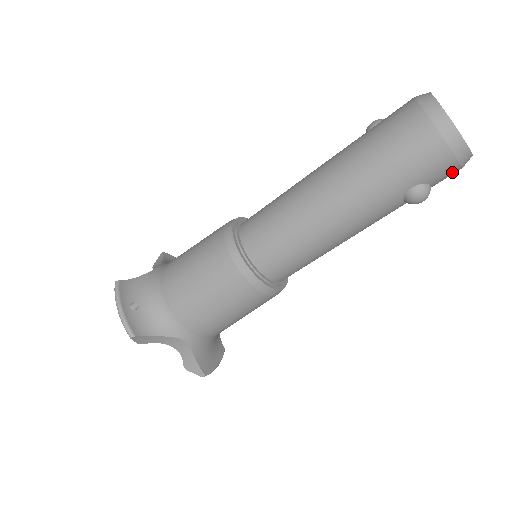
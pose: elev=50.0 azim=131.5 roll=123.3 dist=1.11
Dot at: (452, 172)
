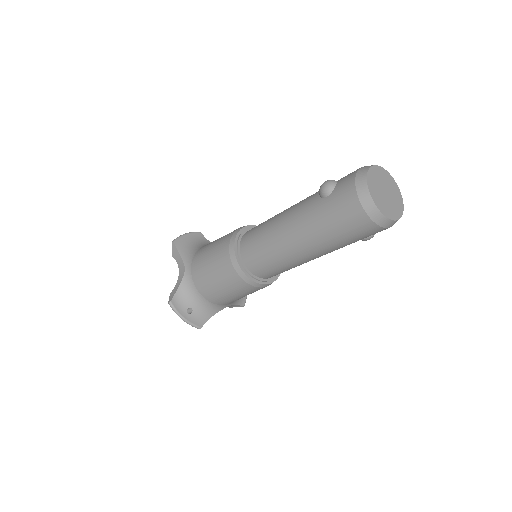
Dot at: occluded
